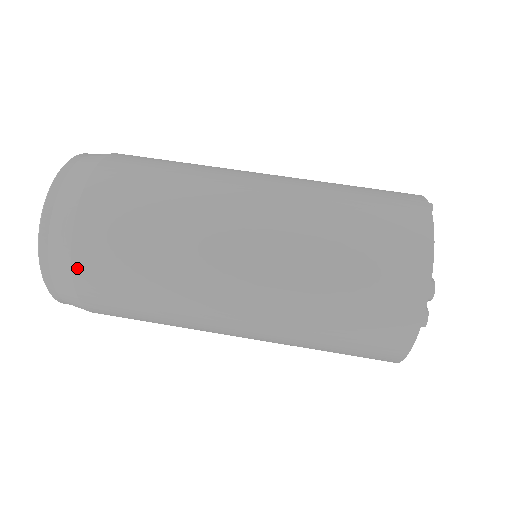
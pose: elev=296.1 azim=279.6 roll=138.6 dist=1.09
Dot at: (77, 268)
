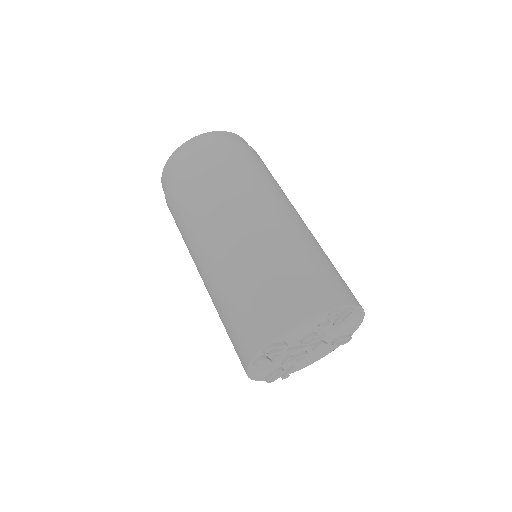
Dot at: (168, 188)
